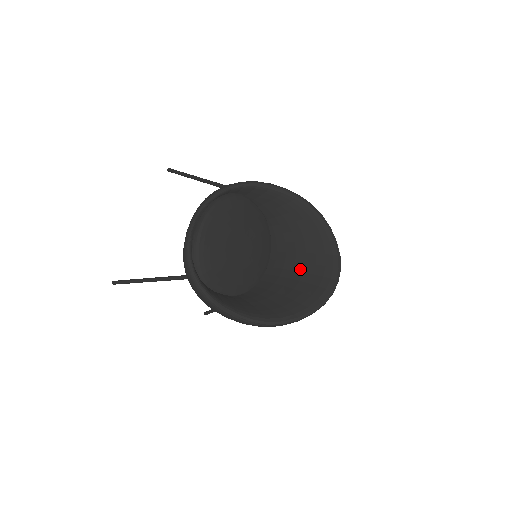
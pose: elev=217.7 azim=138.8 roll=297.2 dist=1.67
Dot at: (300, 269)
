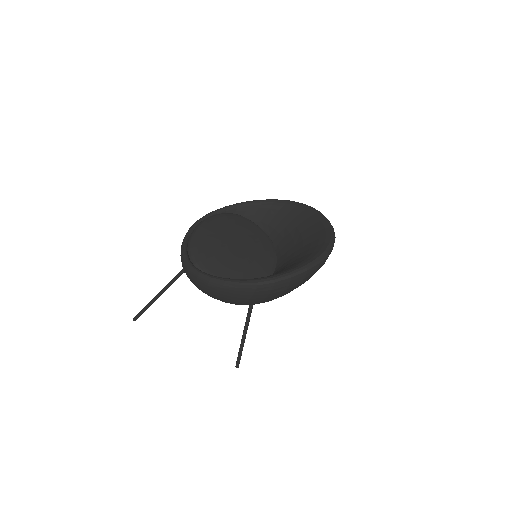
Dot at: (298, 253)
